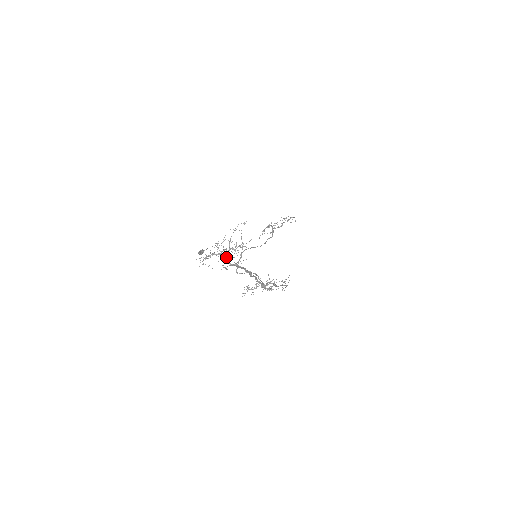
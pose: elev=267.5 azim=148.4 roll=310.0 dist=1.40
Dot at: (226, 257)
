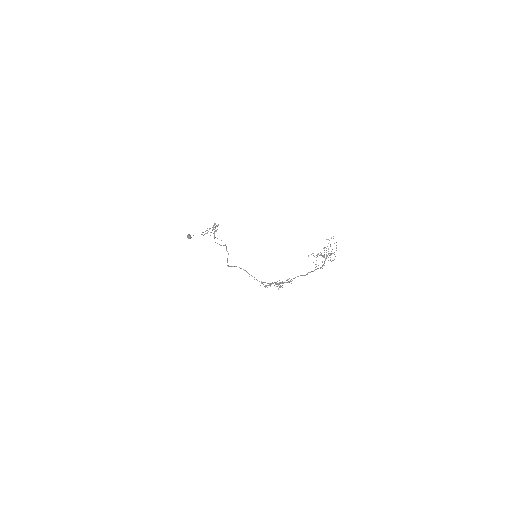
Dot at: occluded
